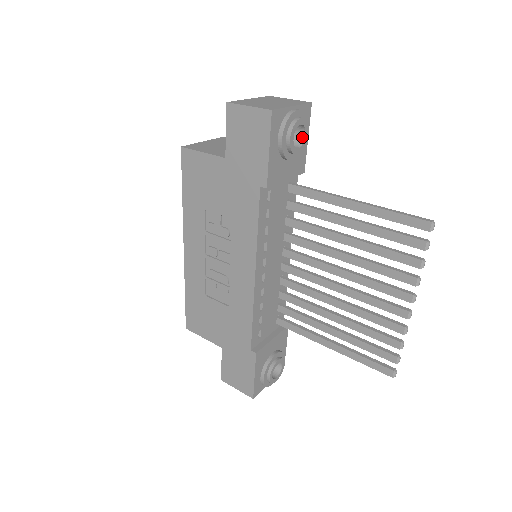
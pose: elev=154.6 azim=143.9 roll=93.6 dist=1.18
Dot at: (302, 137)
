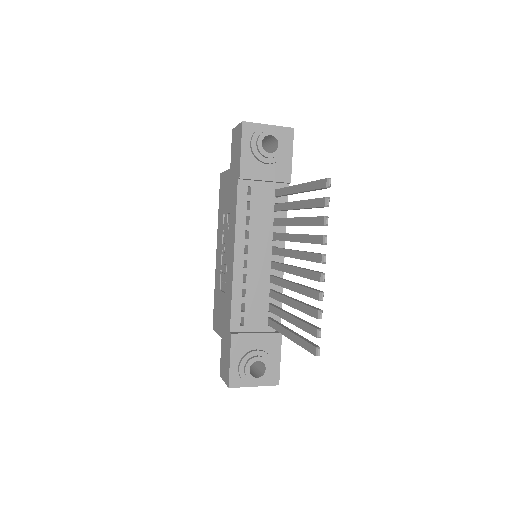
Dot at: (277, 147)
